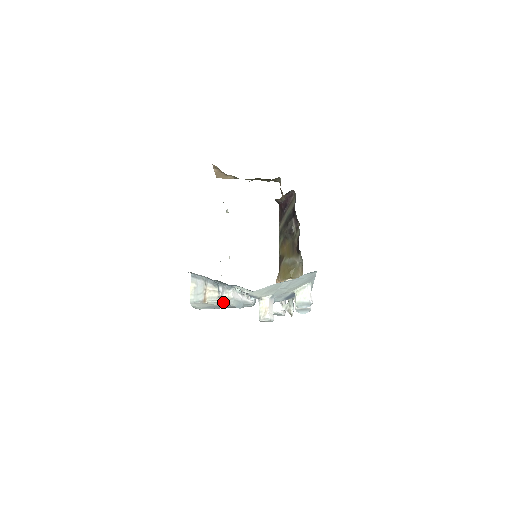
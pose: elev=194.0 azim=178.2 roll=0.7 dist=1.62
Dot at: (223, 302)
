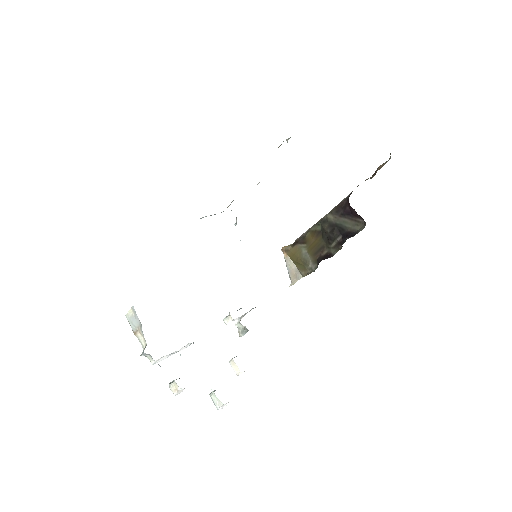
Dot at: occluded
